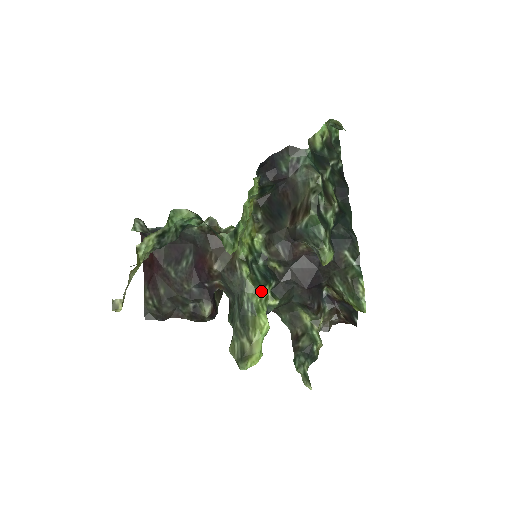
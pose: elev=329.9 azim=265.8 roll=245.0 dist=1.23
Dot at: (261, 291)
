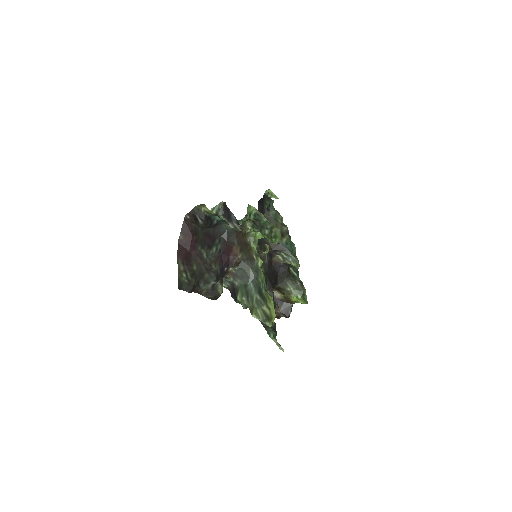
Dot at: (264, 279)
